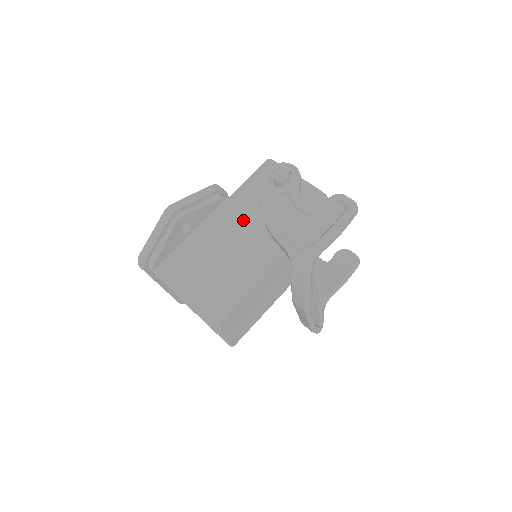
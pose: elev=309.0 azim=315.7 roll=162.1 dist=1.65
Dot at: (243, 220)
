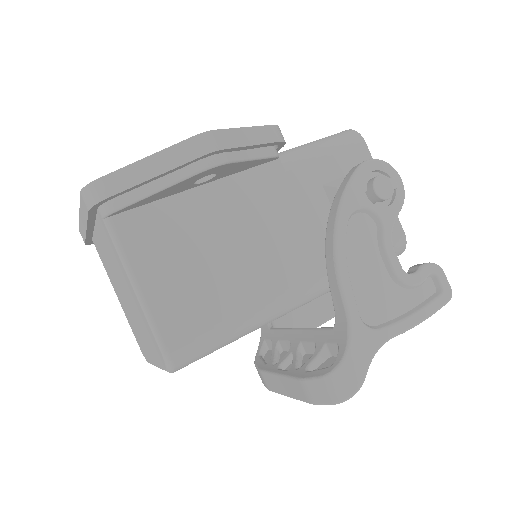
Dot at: (291, 214)
